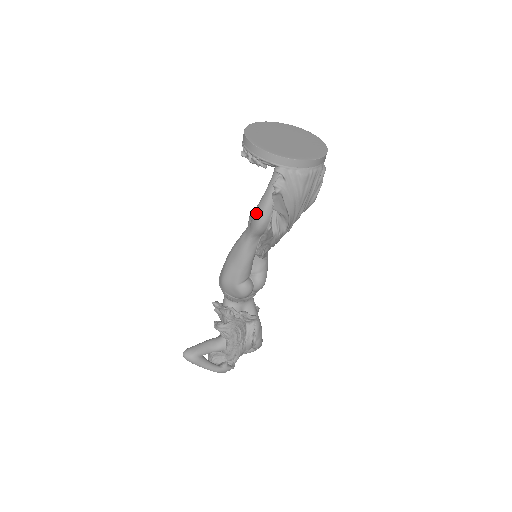
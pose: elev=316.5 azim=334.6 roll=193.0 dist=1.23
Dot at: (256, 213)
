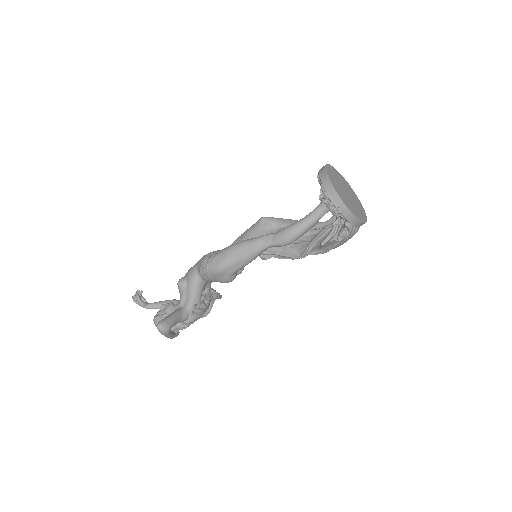
Dot at: (289, 233)
